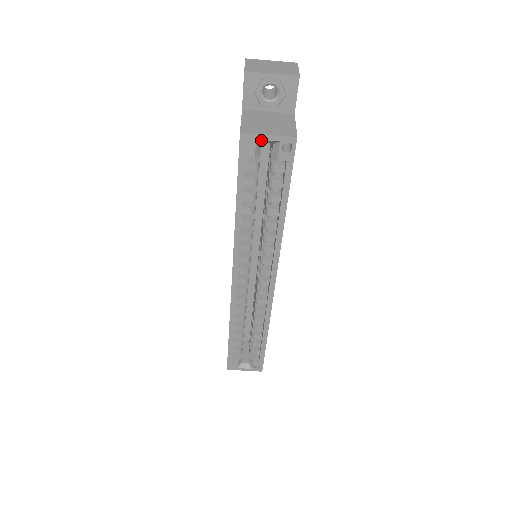
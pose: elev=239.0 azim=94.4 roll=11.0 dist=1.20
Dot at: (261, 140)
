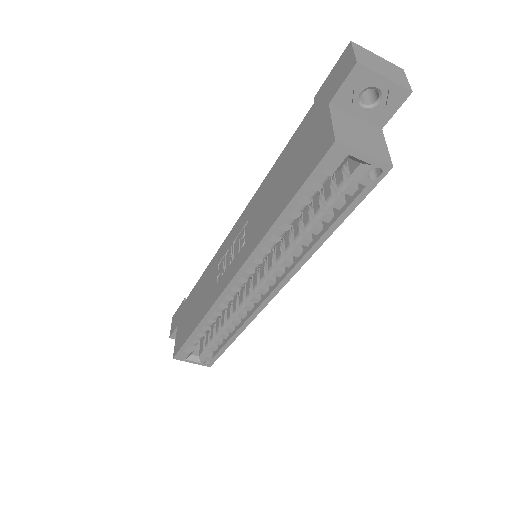
Dot at: (353, 156)
